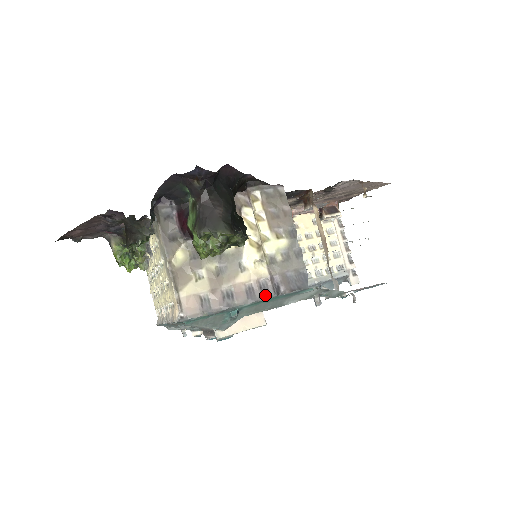
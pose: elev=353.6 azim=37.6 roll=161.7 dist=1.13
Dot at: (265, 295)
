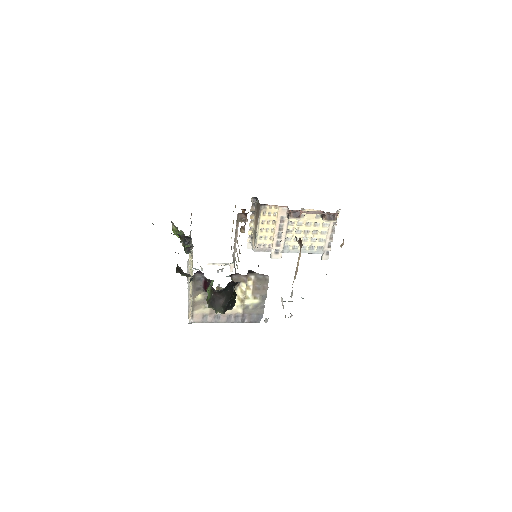
Dot at: (236, 321)
